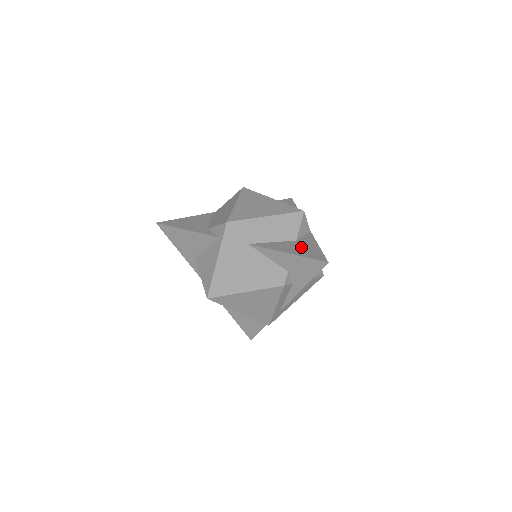
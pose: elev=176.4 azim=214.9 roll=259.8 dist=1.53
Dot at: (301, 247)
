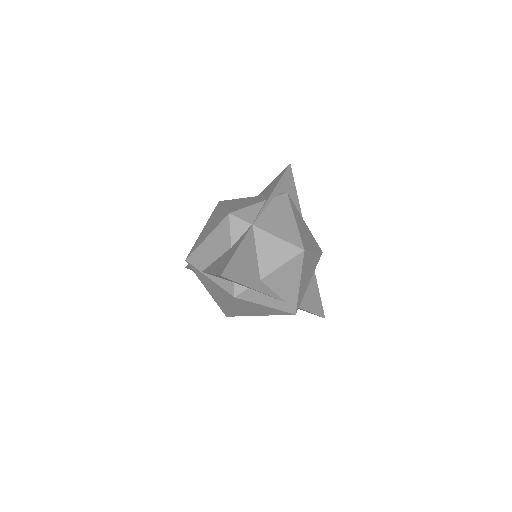
Dot at: (225, 258)
